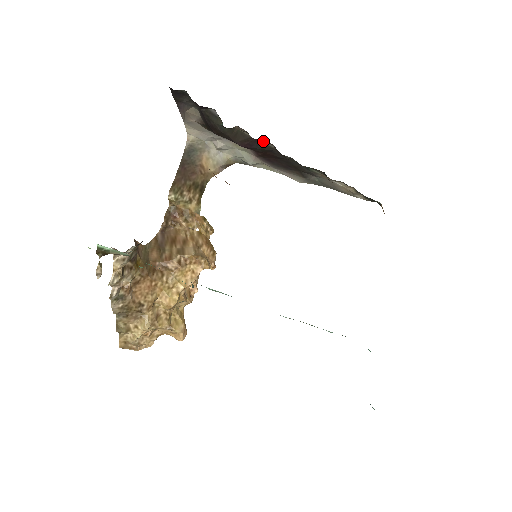
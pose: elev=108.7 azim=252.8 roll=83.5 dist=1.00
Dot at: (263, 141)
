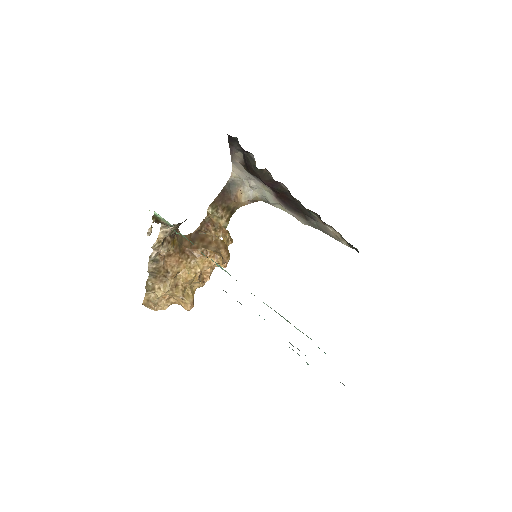
Dot at: (281, 184)
